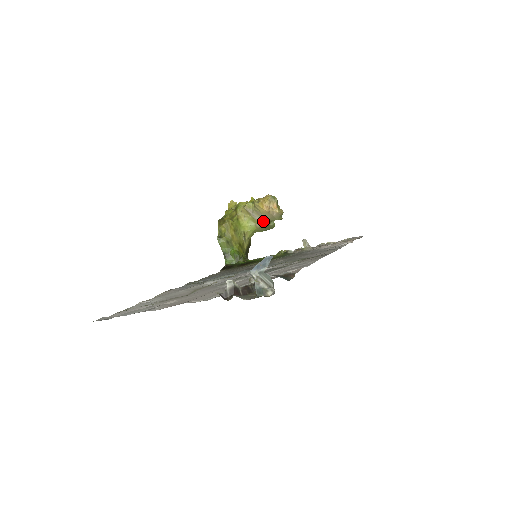
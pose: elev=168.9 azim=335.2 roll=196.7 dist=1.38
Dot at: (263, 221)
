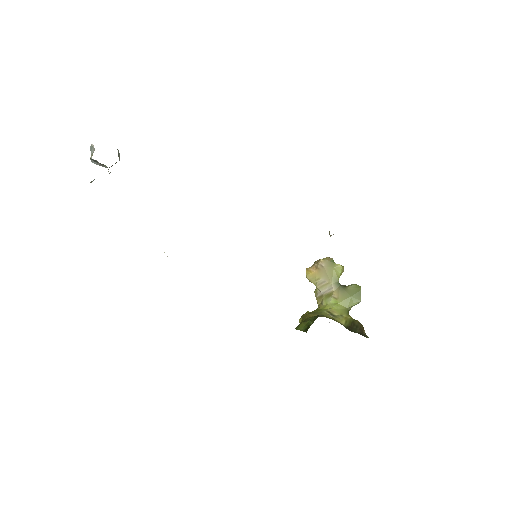
Dot at: (332, 286)
